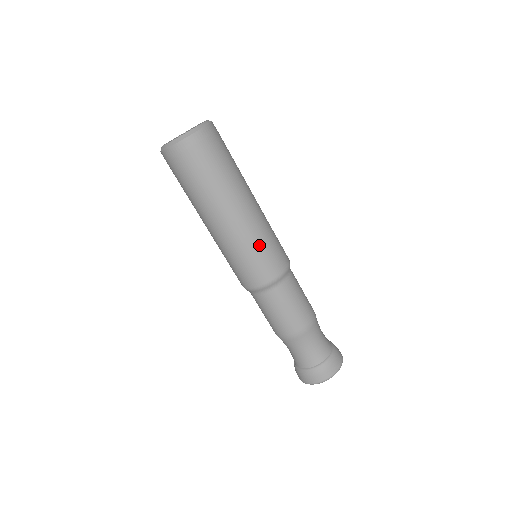
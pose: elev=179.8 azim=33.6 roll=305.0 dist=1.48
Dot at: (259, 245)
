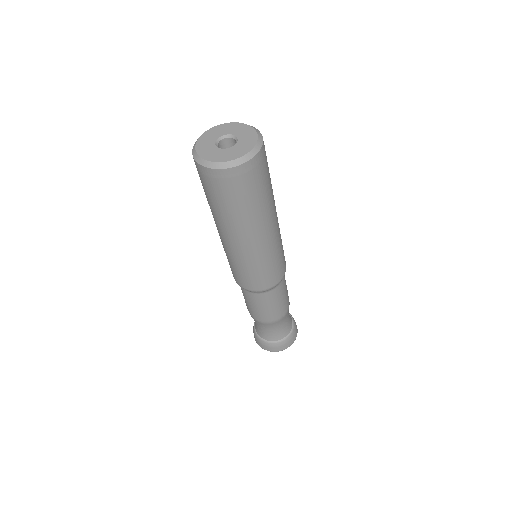
Dot at: (279, 252)
